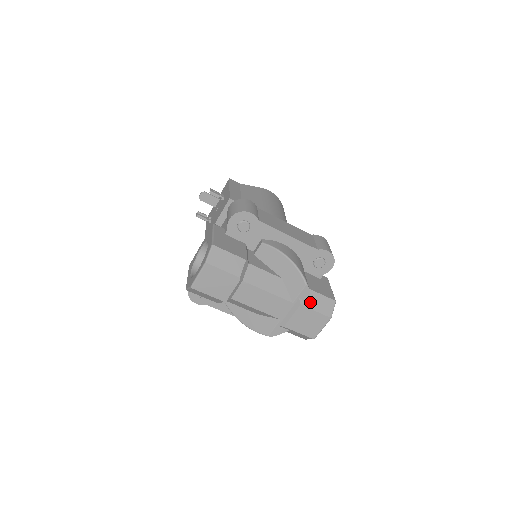
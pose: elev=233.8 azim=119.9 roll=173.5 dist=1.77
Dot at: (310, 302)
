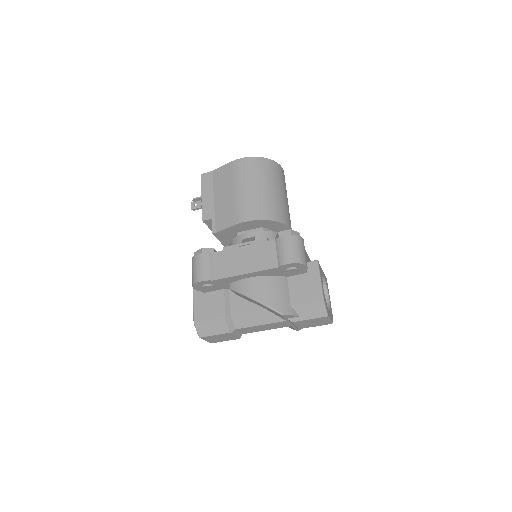
Dot at: (299, 316)
